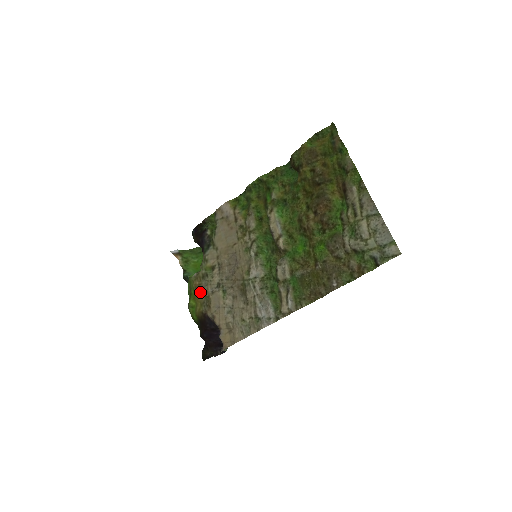
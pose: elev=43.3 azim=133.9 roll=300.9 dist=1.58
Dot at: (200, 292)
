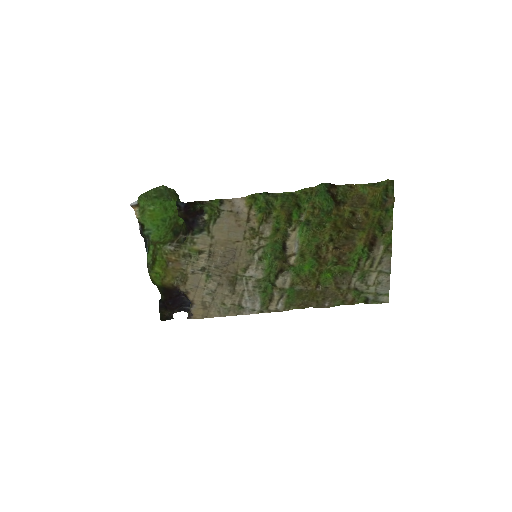
Dot at: (175, 267)
